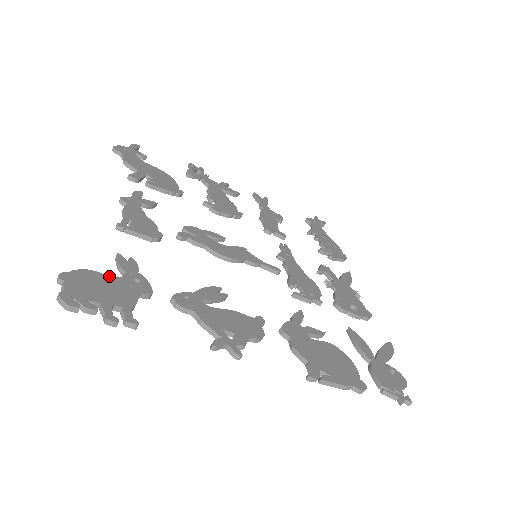
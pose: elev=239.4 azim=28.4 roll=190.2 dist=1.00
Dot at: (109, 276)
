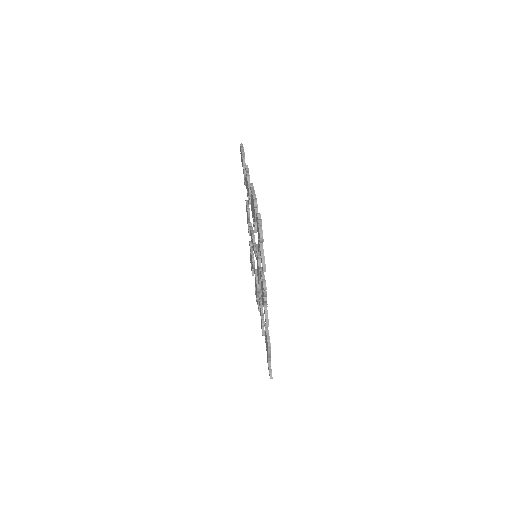
Dot at: occluded
